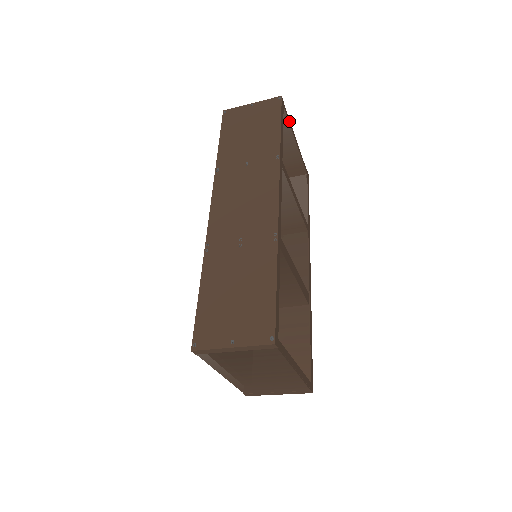
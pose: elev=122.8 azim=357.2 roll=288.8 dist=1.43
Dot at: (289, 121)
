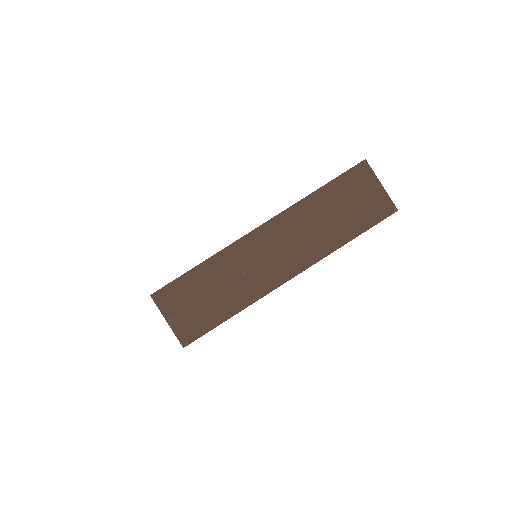
Dot at: occluded
